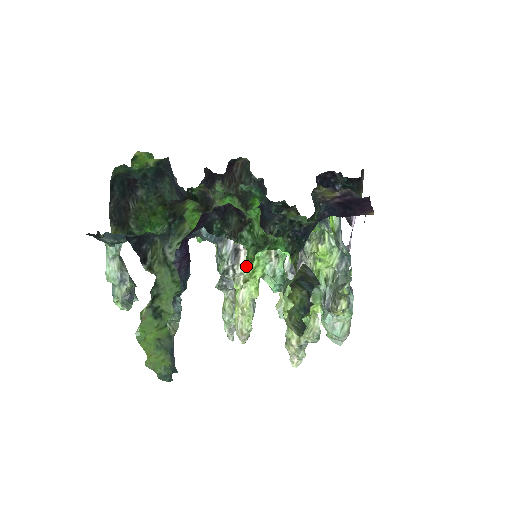
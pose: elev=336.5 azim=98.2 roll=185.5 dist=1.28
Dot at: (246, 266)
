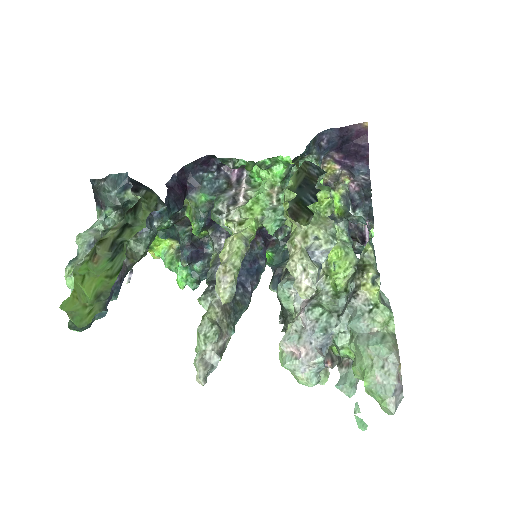
Dot at: (243, 205)
